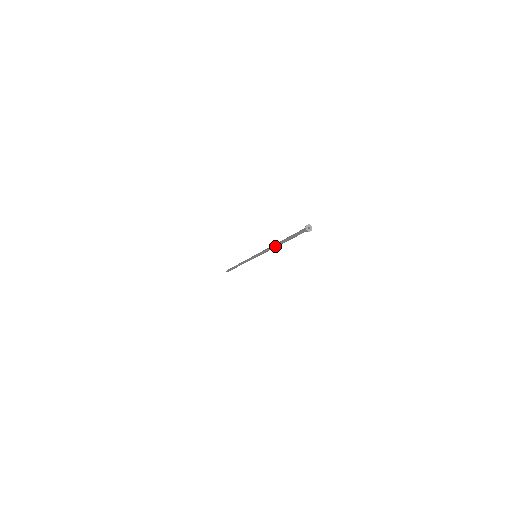
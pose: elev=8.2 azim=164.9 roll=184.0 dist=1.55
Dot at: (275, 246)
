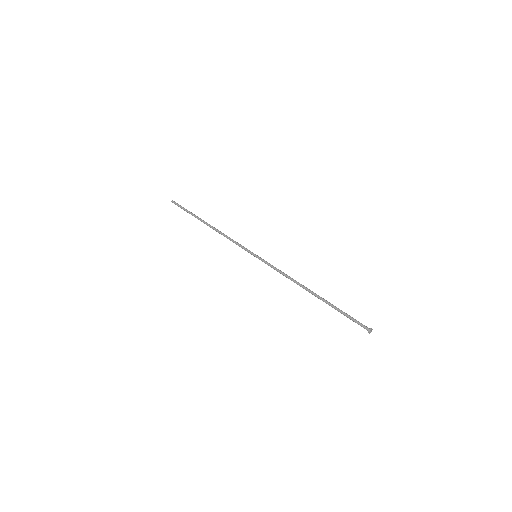
Dot at: occluded
